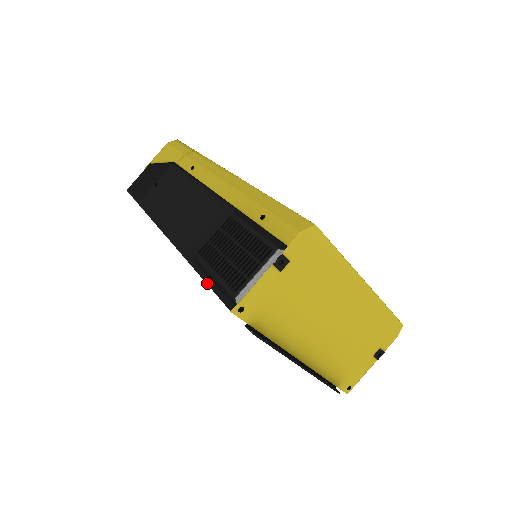
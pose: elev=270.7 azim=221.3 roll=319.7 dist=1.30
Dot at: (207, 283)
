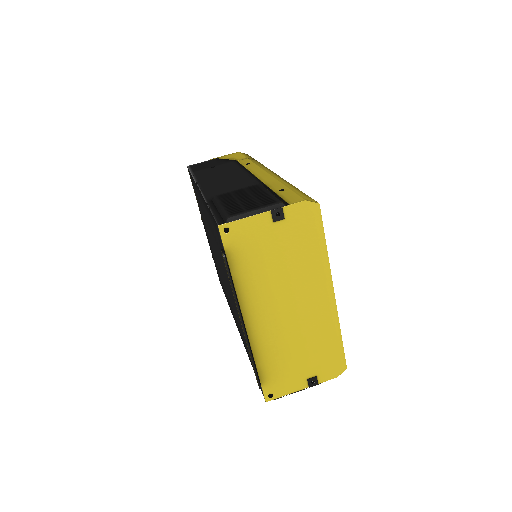
Dot at: (211, 211)
